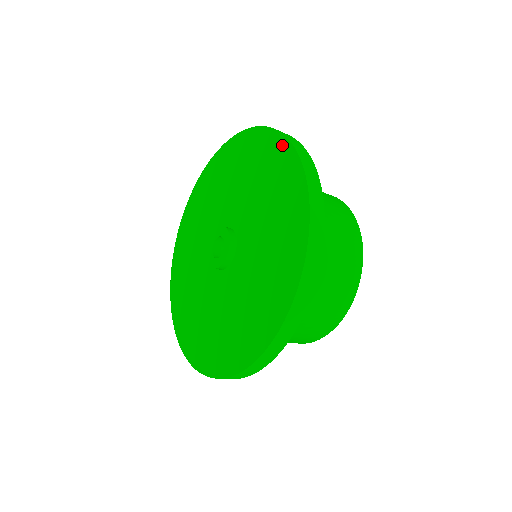
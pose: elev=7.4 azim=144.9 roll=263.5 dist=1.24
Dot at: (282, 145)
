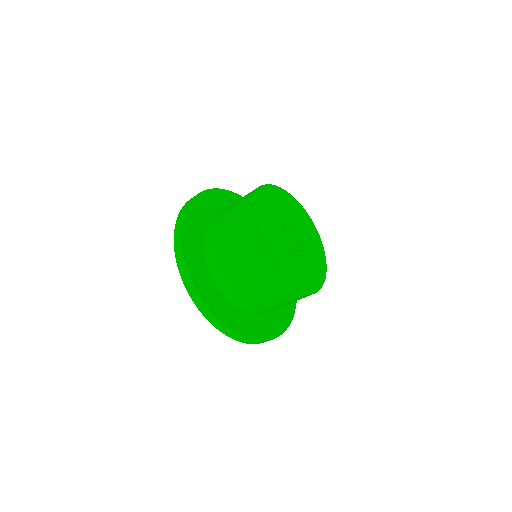
Dot at: occluded
